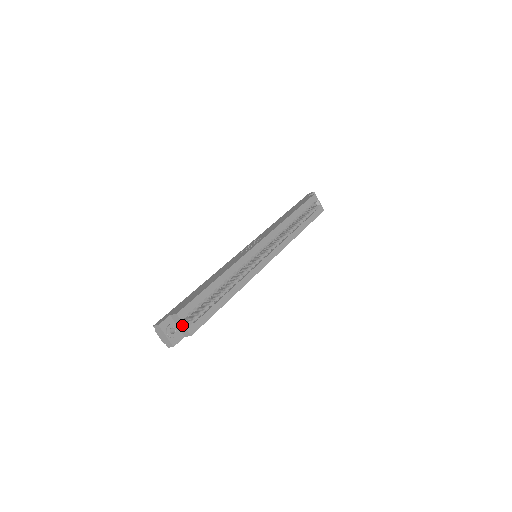
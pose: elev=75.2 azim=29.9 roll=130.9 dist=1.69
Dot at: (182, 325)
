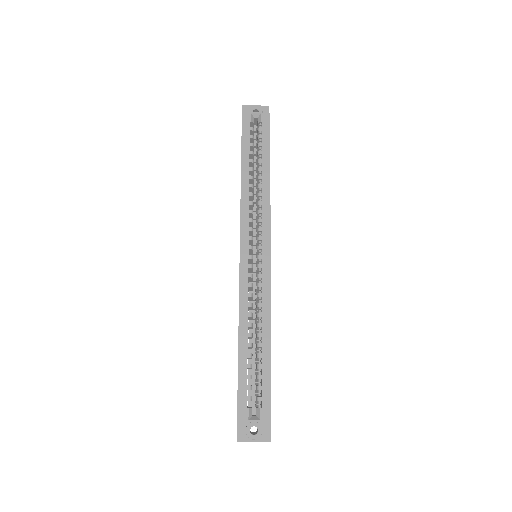
Dot at: occluded
